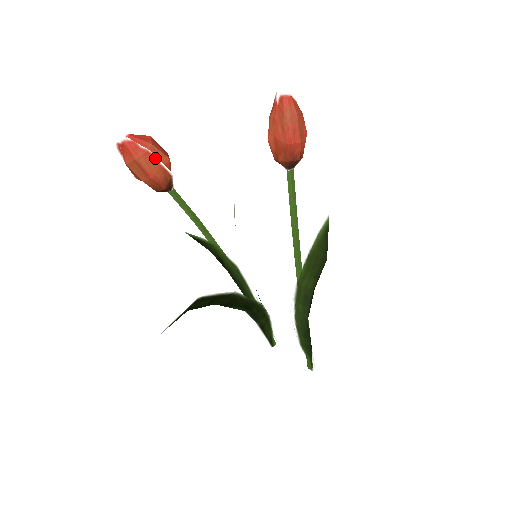
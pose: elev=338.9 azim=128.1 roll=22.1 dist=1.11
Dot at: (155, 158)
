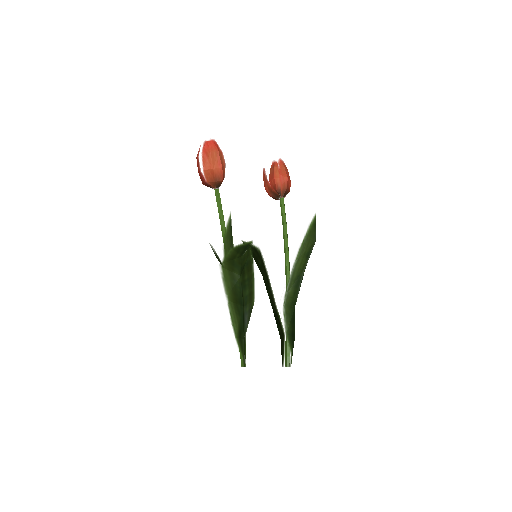
Dot at: occluded
